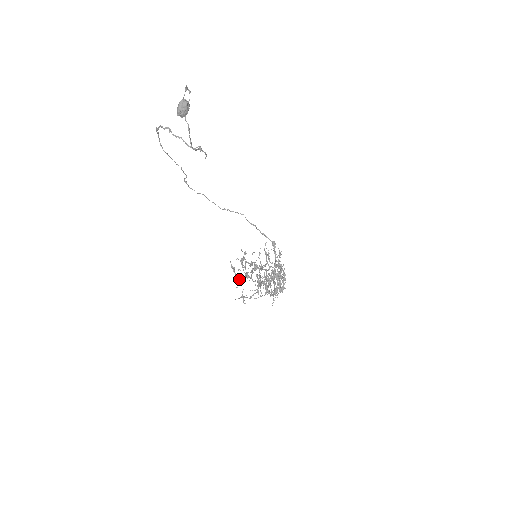
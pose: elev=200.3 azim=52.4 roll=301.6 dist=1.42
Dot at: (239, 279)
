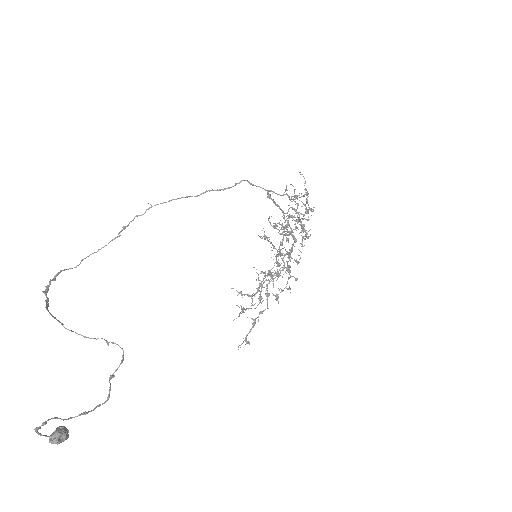
Dot at: occluded
